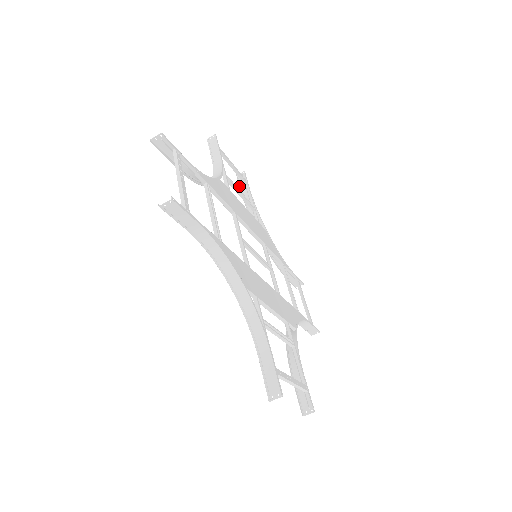
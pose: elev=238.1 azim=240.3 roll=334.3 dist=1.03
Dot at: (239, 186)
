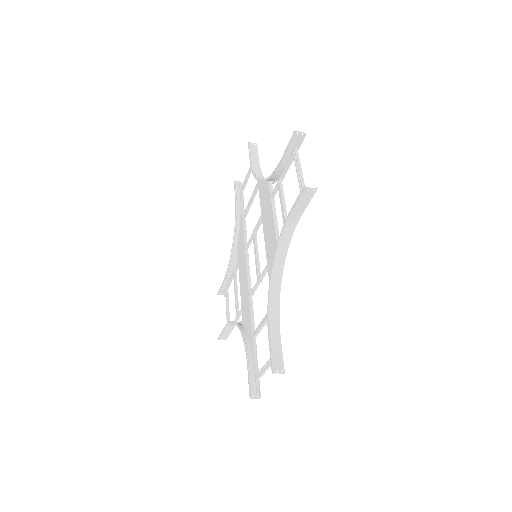
Dot at: (286, 151)
